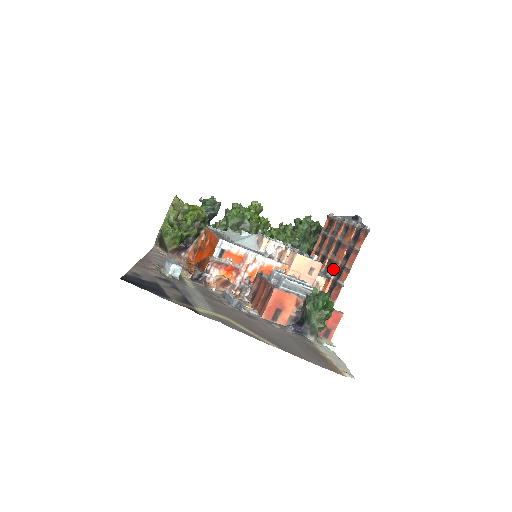
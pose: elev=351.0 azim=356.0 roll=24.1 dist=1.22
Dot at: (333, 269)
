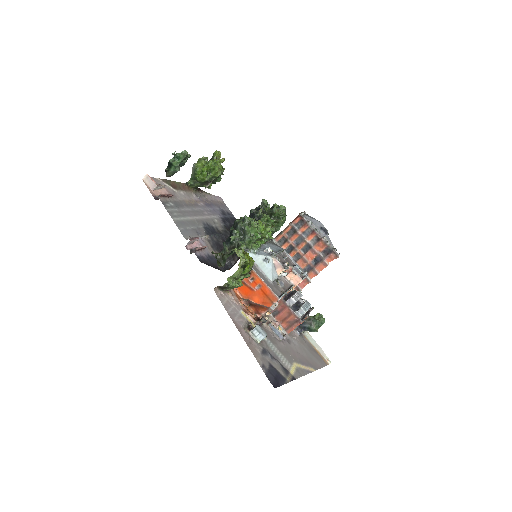
Dot at: (302, 264)
